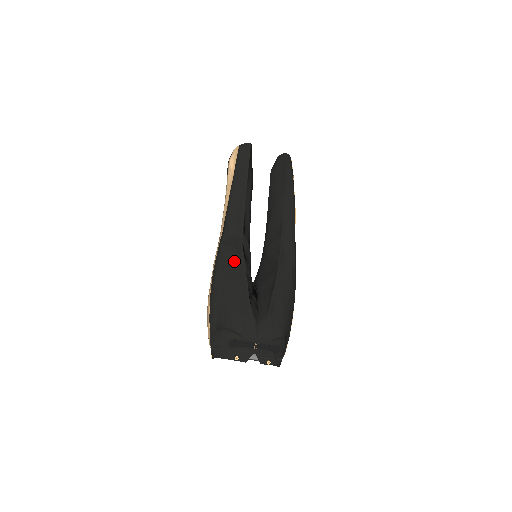
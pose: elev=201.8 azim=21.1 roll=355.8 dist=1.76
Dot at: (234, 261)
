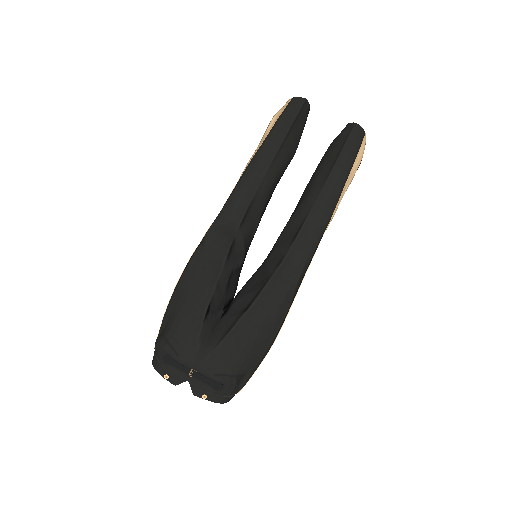
Dot at: (212, 258)
